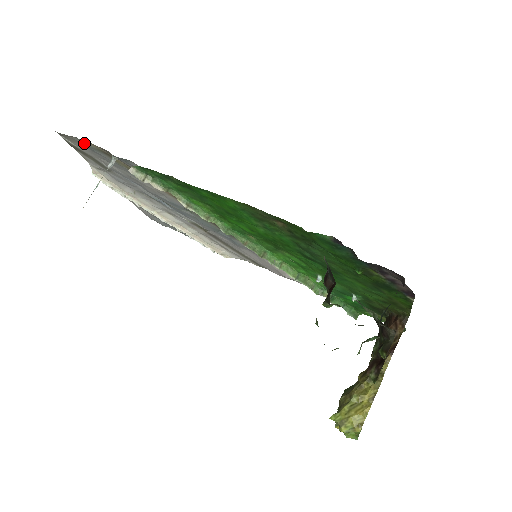
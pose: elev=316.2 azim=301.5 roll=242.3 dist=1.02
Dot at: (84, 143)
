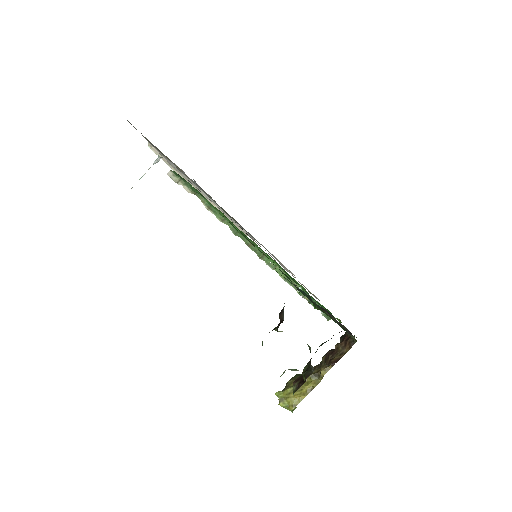
Dot at: occluded
